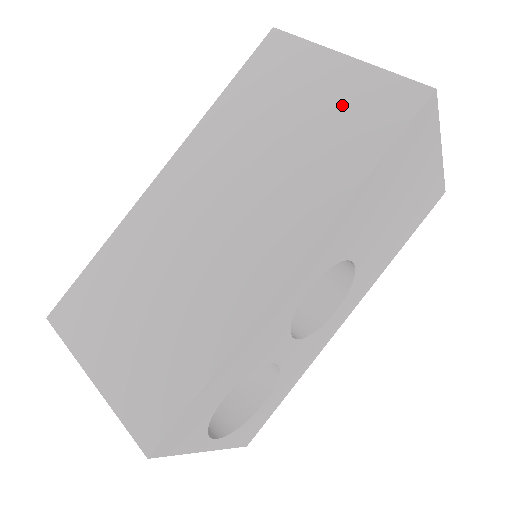
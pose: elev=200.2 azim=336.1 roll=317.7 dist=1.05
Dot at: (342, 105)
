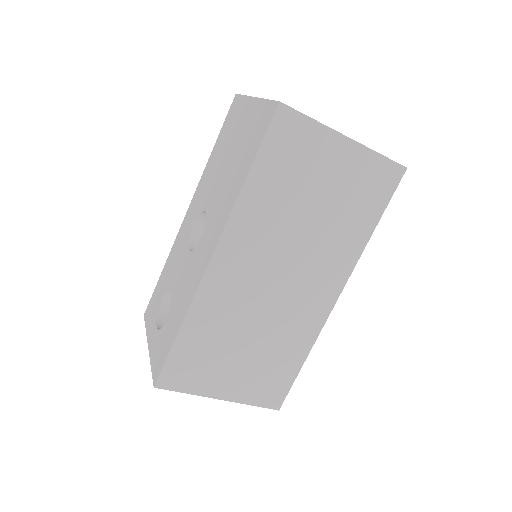
Dot at: (352, 183)
